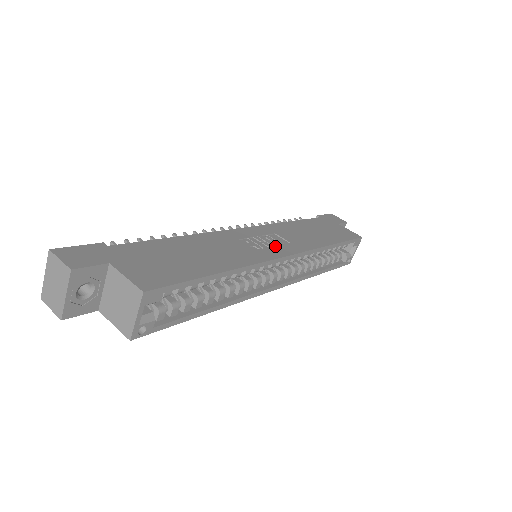
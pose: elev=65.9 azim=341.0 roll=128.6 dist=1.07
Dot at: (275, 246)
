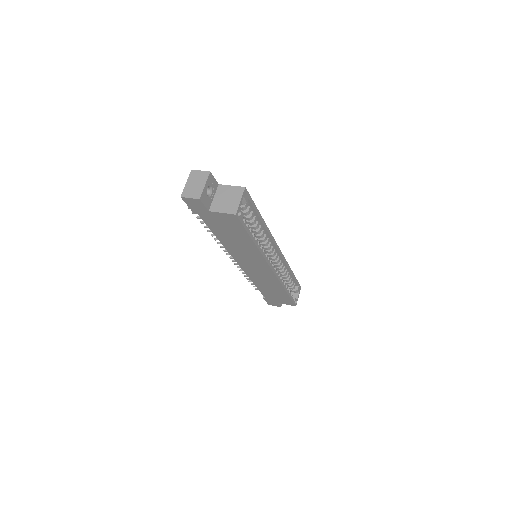
Dot at: occluded
